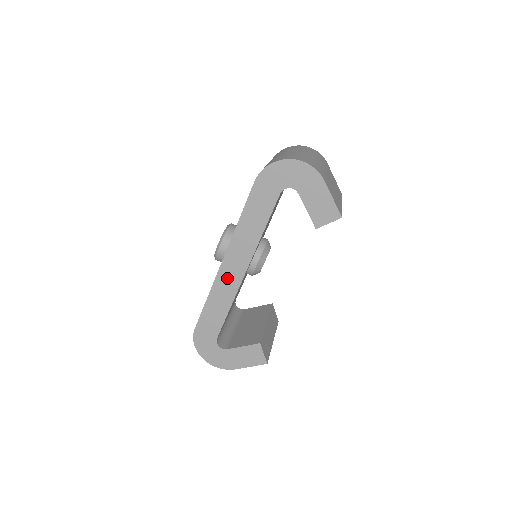
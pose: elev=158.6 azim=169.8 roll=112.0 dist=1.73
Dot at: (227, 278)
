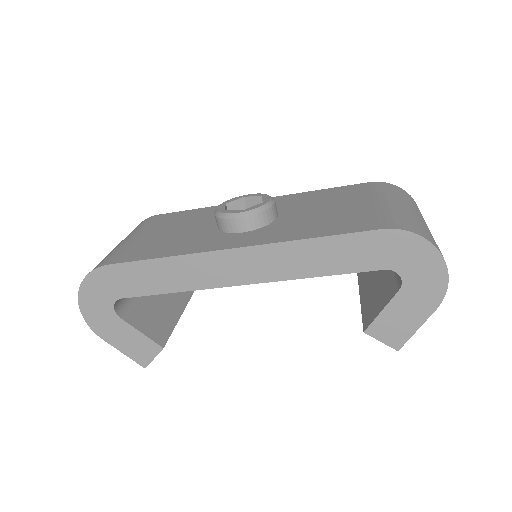
Dot at: (216, 267)
